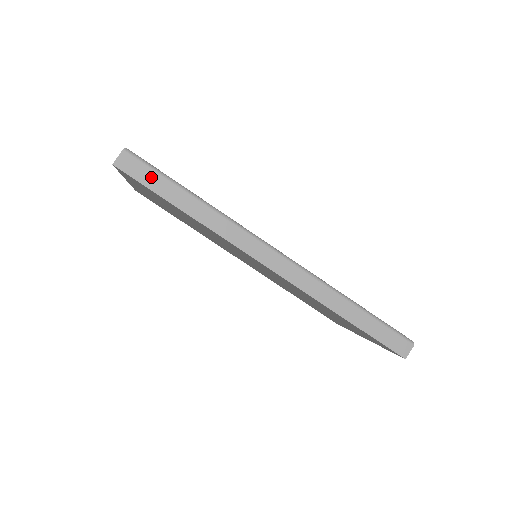
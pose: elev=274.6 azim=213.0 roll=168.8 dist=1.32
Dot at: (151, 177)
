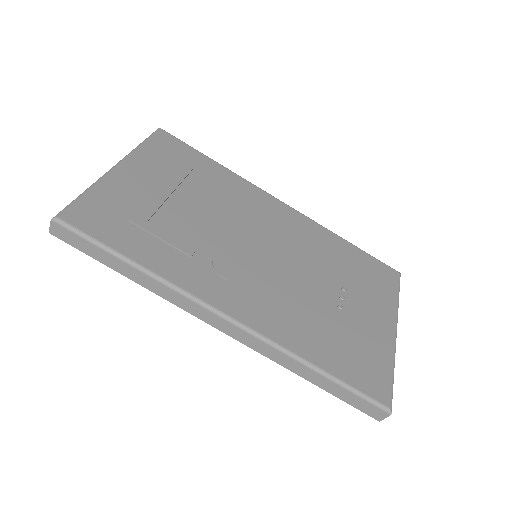
Dot at: (85, 245)
